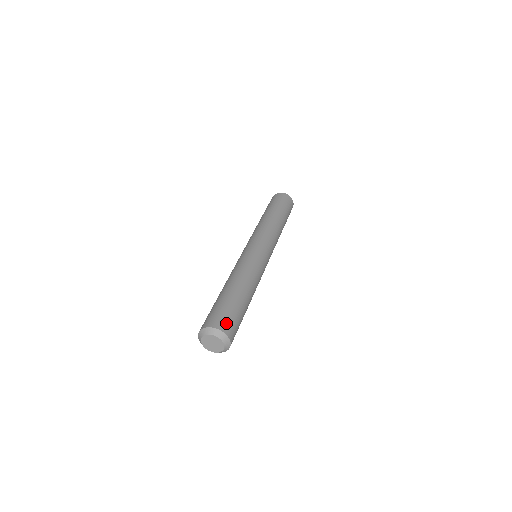
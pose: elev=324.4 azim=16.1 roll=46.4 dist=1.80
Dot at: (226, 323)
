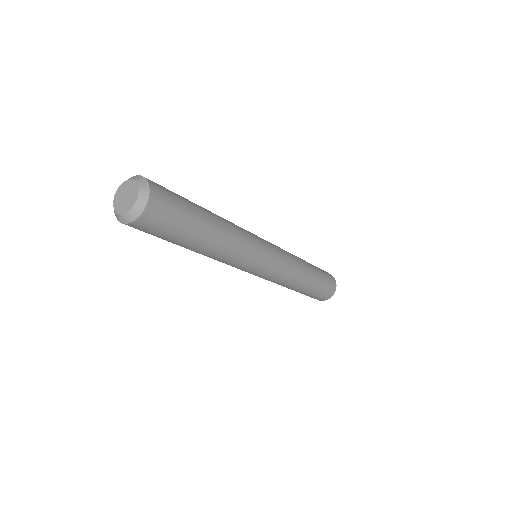
Dot at: occluded
